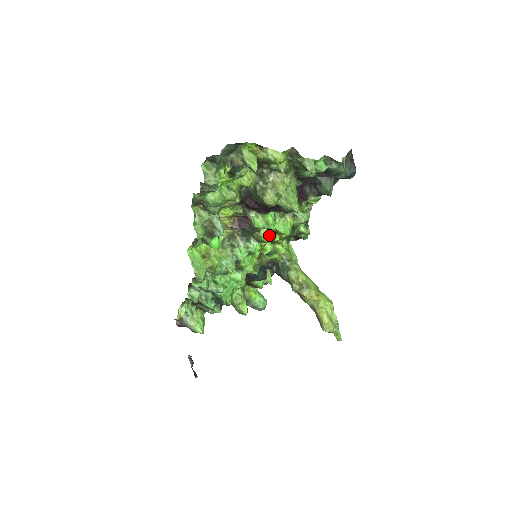
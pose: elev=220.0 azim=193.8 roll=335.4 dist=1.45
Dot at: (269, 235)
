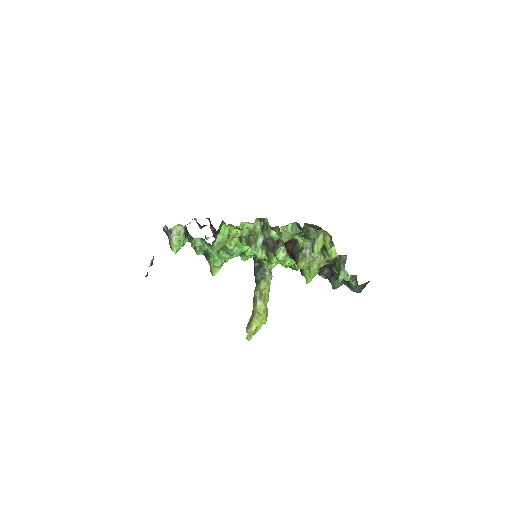
Dot at: (277, 261)
